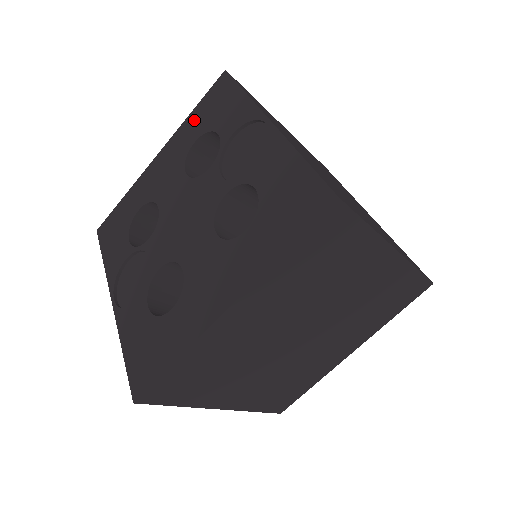
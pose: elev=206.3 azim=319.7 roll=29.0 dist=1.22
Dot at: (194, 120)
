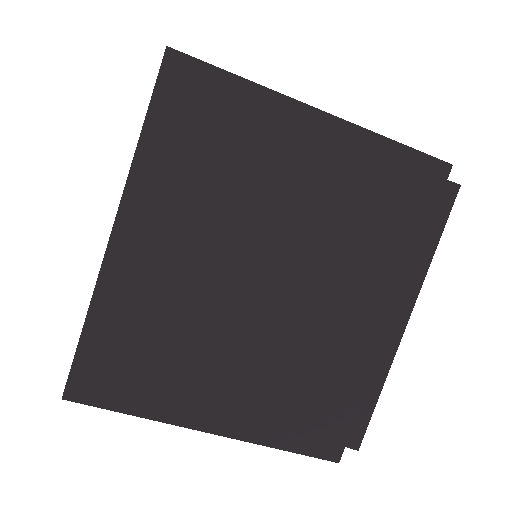
Dot at: occluded
